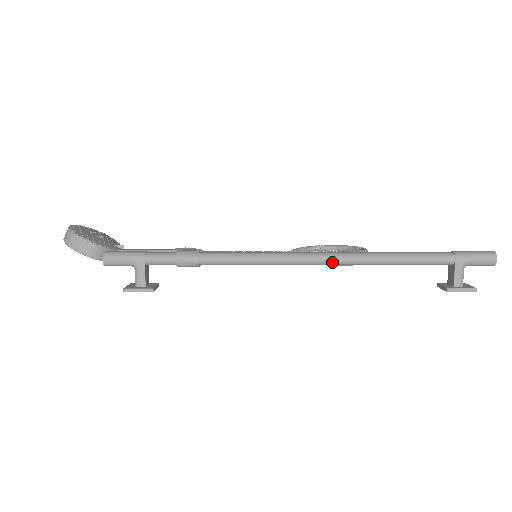
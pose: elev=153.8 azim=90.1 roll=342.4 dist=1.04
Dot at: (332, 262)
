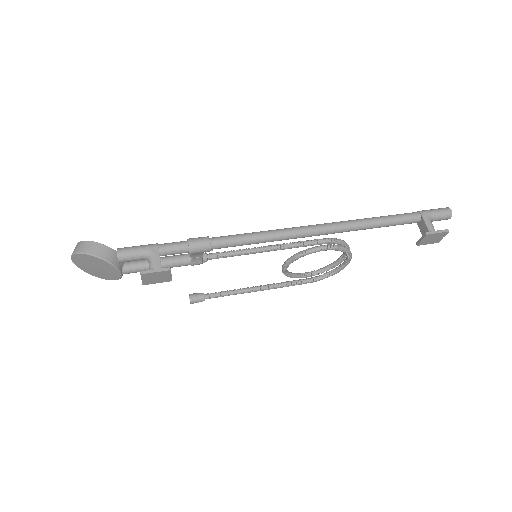
Dot at: (326, 229)
